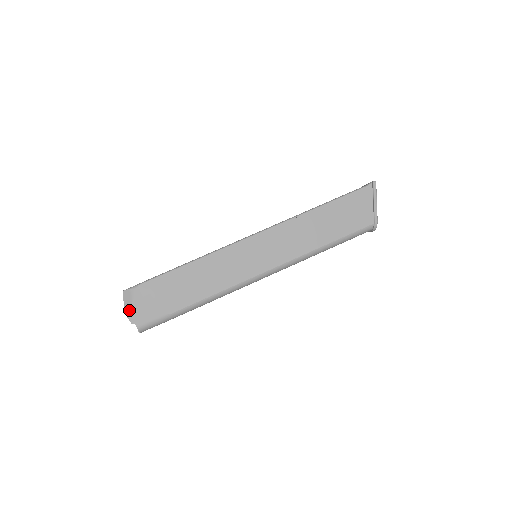
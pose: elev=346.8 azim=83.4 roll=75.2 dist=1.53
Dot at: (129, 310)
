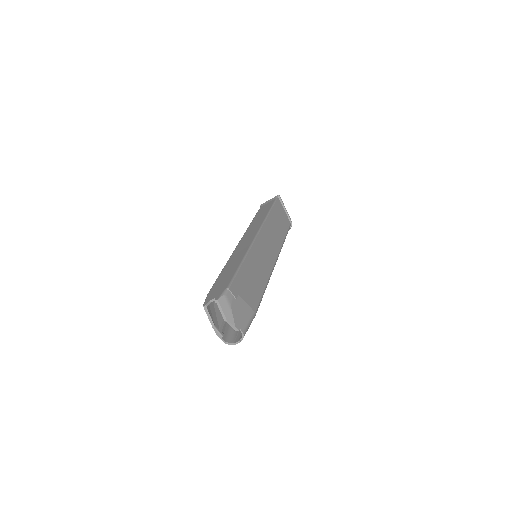
Dot at: (232, 317)
